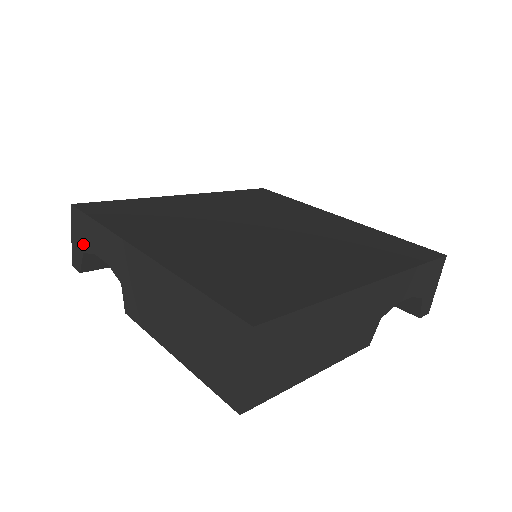
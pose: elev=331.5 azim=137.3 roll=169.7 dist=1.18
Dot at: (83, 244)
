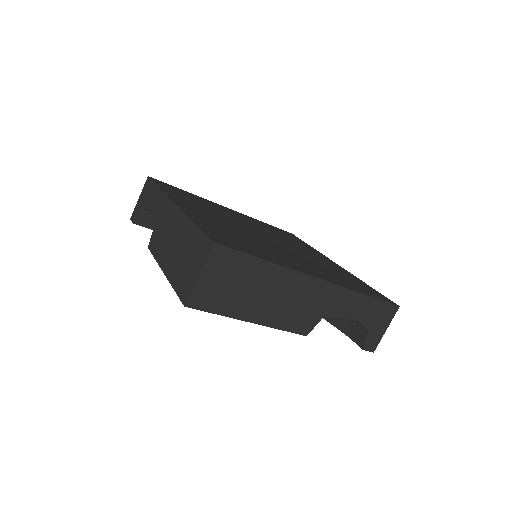
Dot at: (143, 202)
